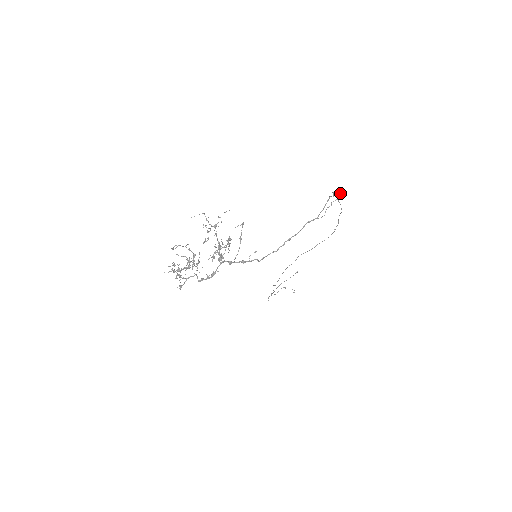
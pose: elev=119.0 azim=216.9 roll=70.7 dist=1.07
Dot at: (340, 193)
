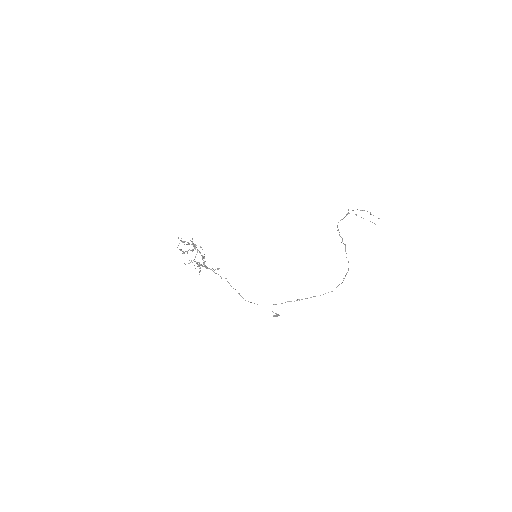
Dot at: (278, 315)
